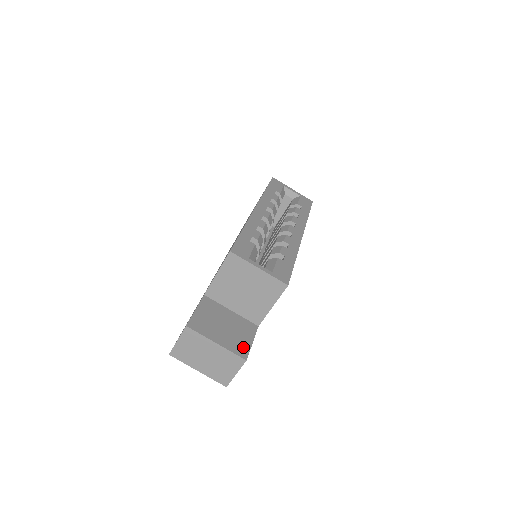
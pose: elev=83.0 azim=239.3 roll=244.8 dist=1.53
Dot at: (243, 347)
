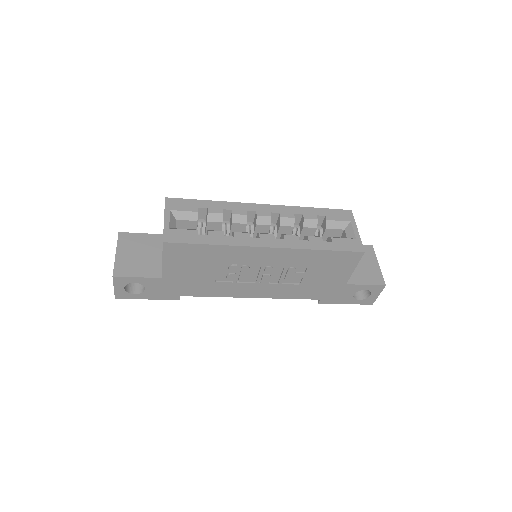
Dot at: (126, 271)
